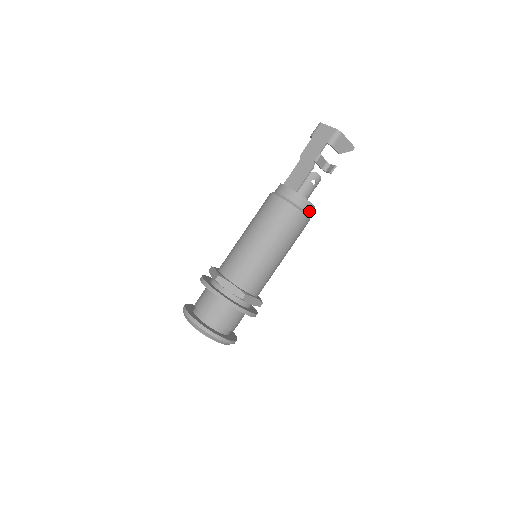
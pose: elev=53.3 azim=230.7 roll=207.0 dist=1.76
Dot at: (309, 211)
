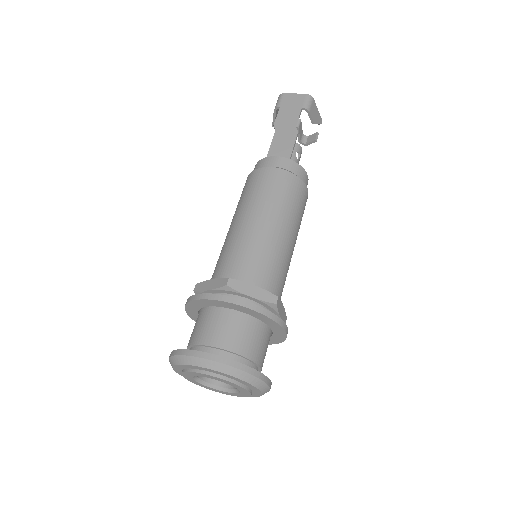
Dot at: occluded
